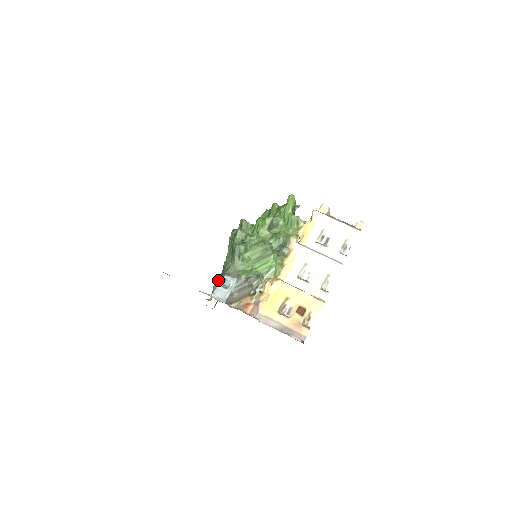
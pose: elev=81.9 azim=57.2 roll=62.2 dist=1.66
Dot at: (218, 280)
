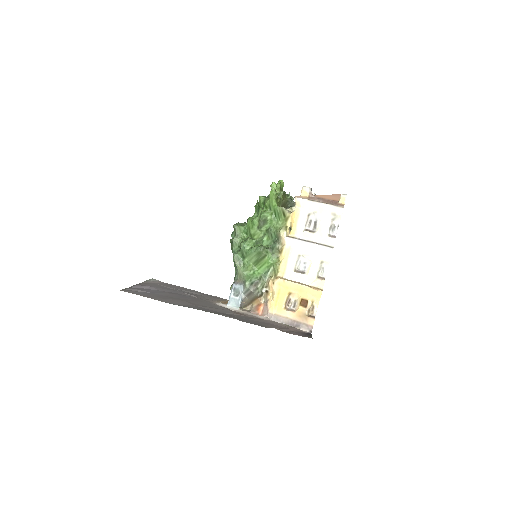
Dot at: occluded
